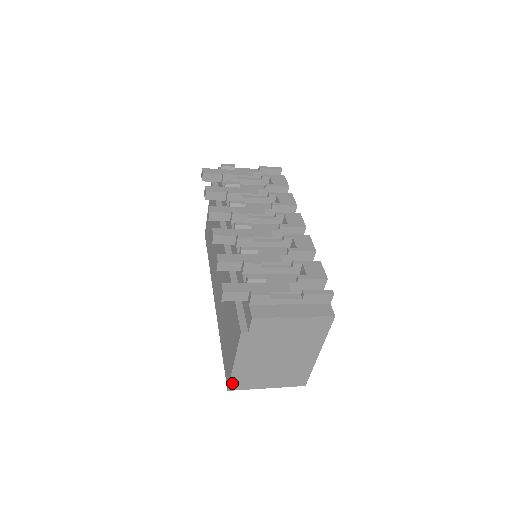
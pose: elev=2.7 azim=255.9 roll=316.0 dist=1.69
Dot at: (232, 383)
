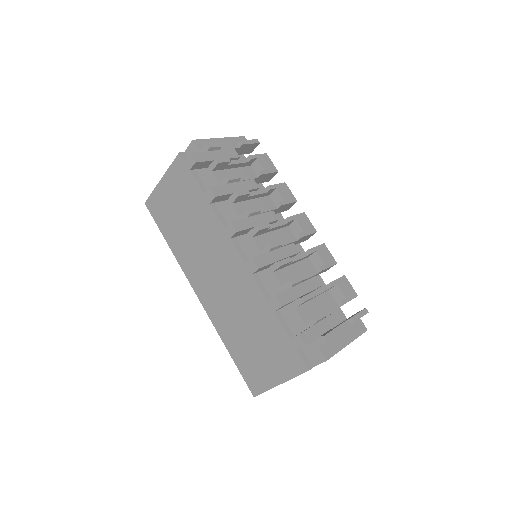
Dot at: (263, 392)
